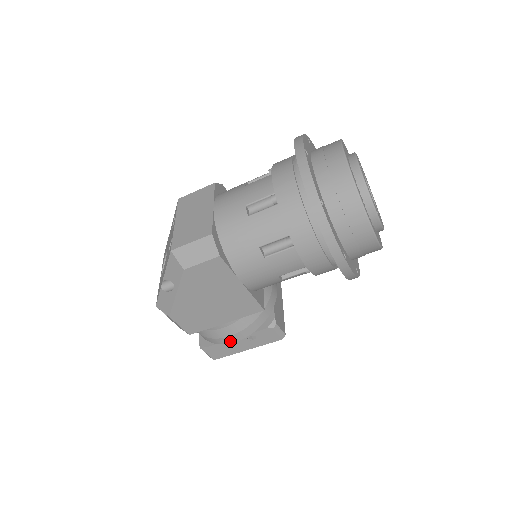
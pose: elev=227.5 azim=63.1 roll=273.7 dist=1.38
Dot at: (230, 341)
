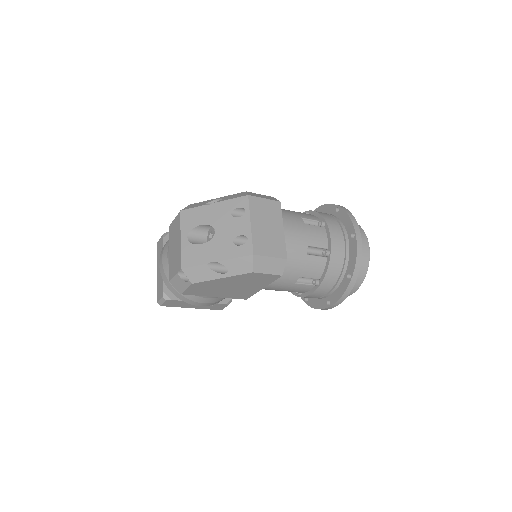
Dot at: (198, 305)
